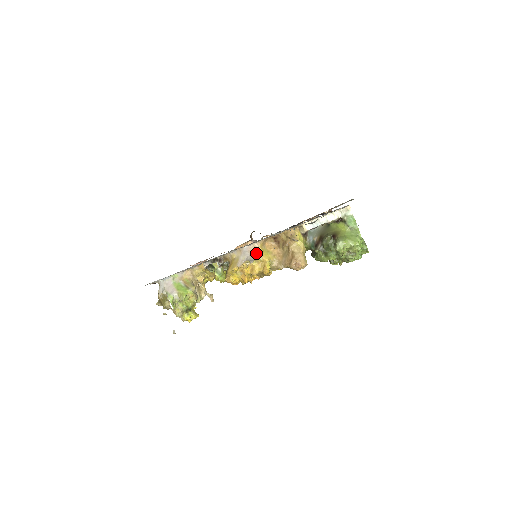
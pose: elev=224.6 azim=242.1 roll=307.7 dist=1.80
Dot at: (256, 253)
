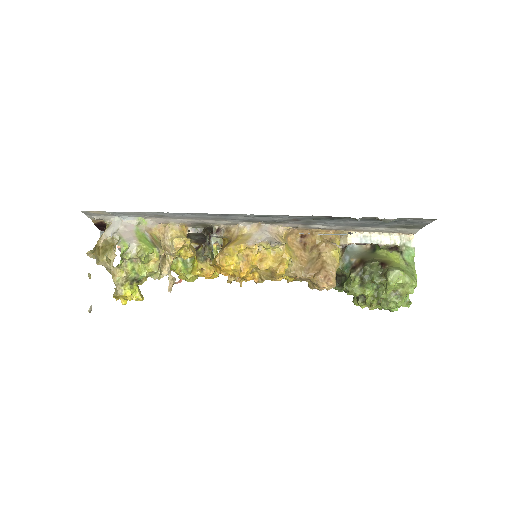
Dot at: (279, 238)
